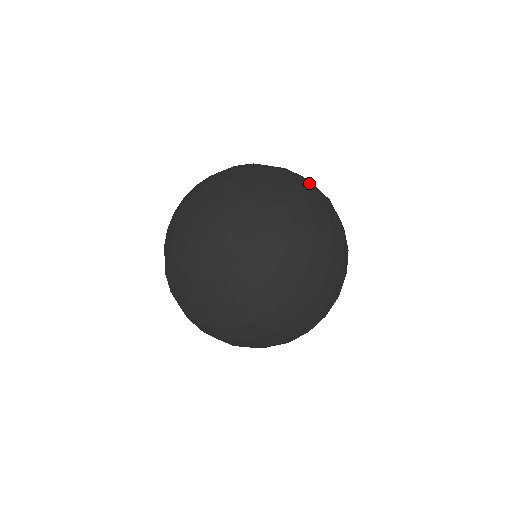
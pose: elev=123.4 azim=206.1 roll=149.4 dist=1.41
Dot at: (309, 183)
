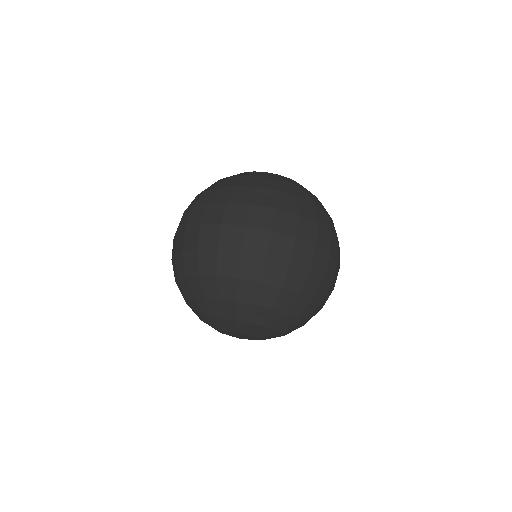
Dot at: (253, 257)
